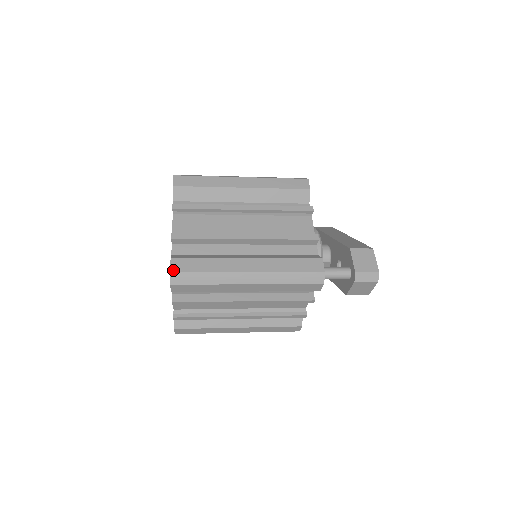
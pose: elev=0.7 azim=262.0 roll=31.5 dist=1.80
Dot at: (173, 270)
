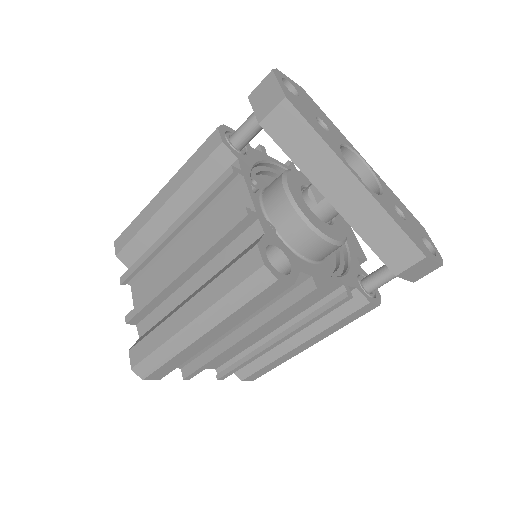
Dot at: occluded
